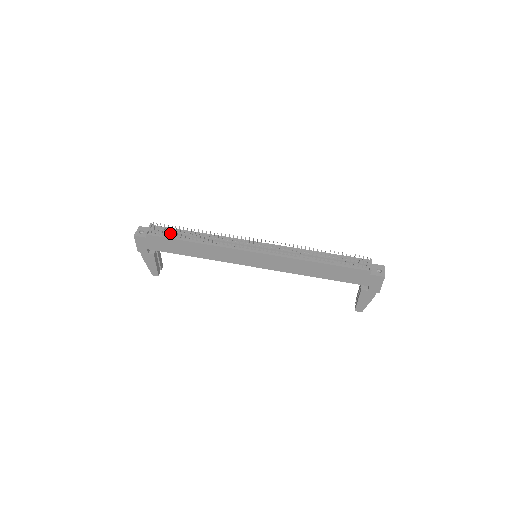
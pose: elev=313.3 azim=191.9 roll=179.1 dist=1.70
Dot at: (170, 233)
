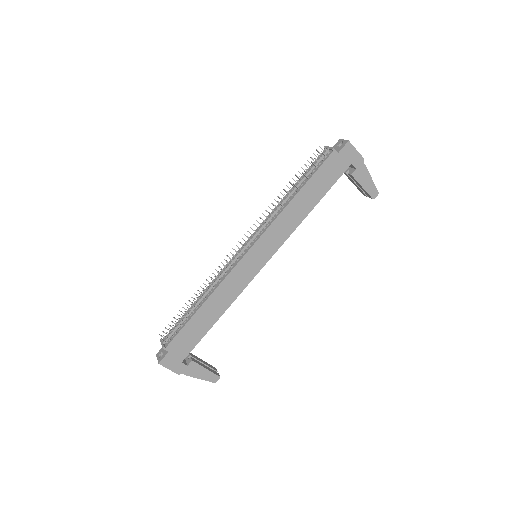
Dot at: (180, 324)
